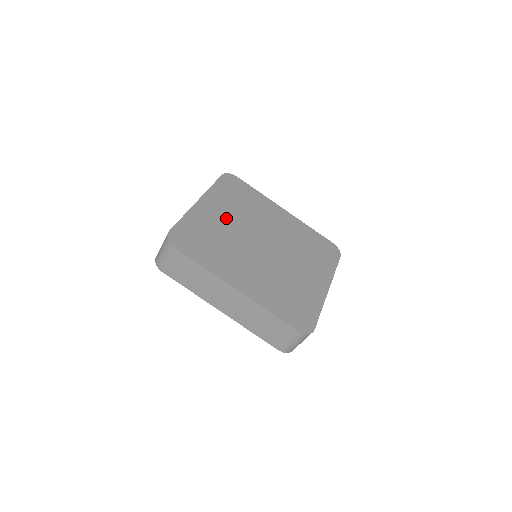
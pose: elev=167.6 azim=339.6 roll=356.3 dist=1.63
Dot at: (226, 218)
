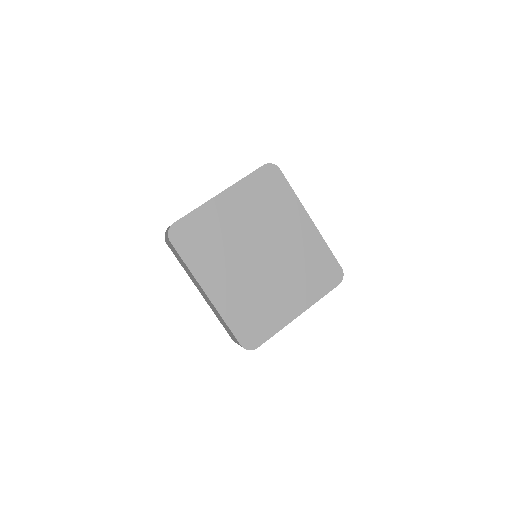
Dot at: (238, 219)
